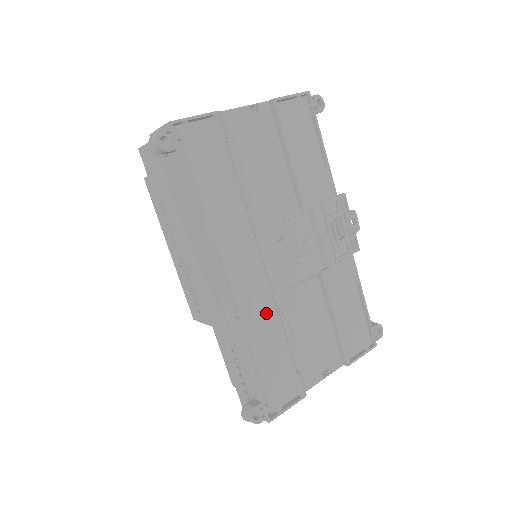
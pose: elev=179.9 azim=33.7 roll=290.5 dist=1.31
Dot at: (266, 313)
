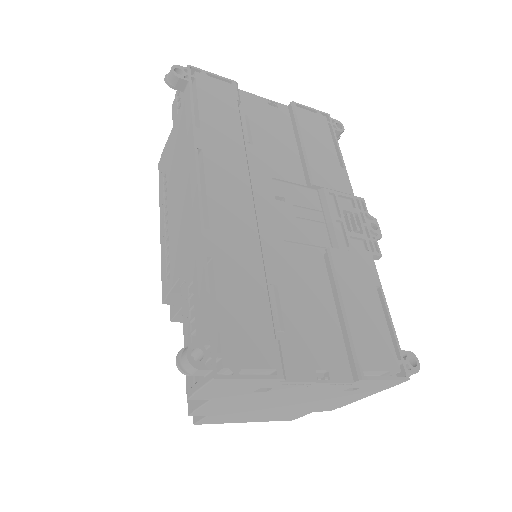
Dot at: (245, 245)
